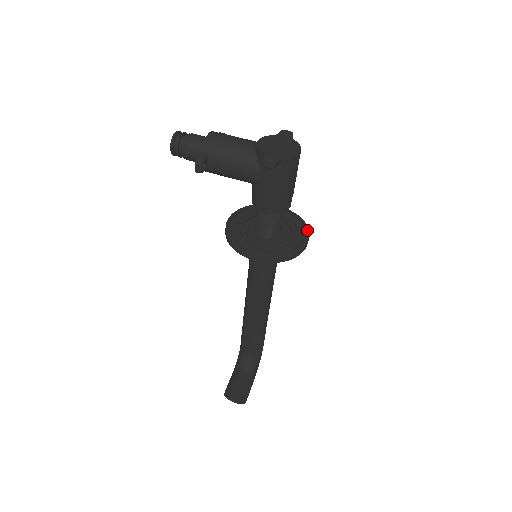
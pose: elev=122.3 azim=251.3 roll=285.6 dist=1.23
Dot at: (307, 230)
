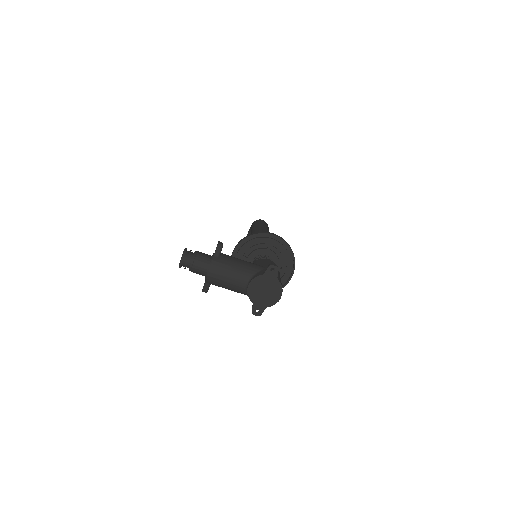
Dot at: (294, 263)
